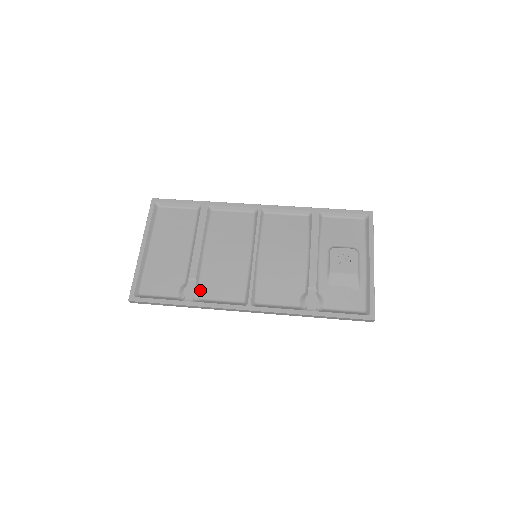
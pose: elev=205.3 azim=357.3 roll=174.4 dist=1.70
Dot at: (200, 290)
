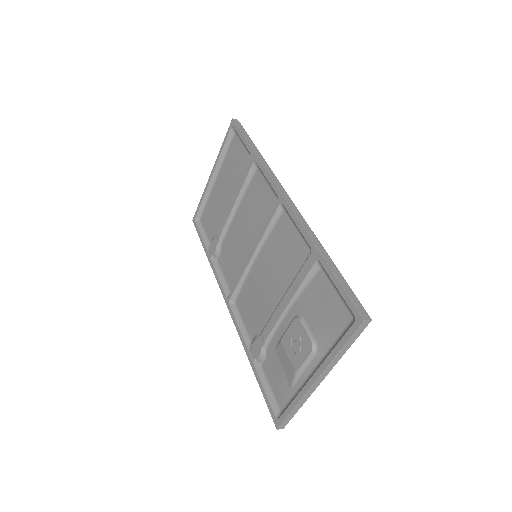
Dot at: (218, 252)
